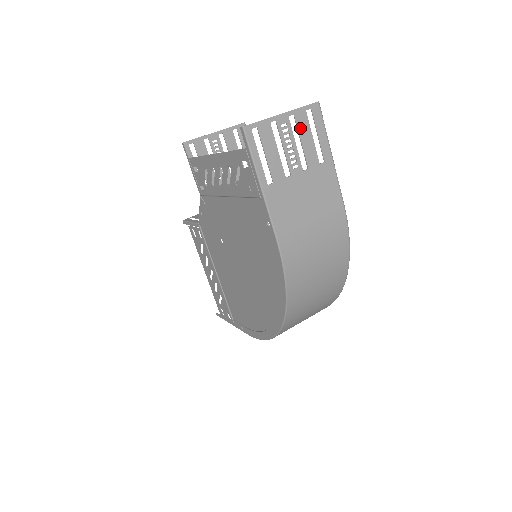
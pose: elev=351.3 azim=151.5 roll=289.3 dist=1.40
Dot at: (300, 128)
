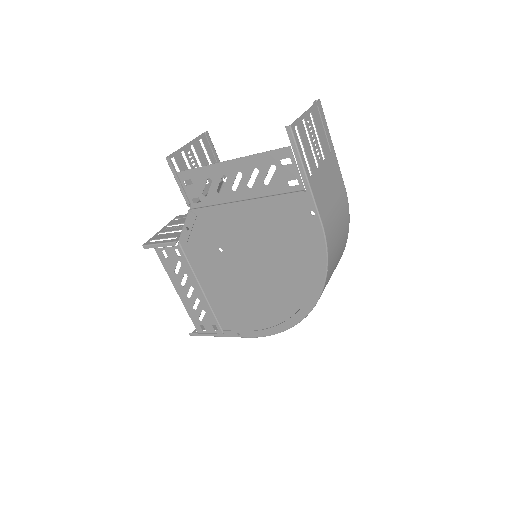
Dot at: (316, 123)
